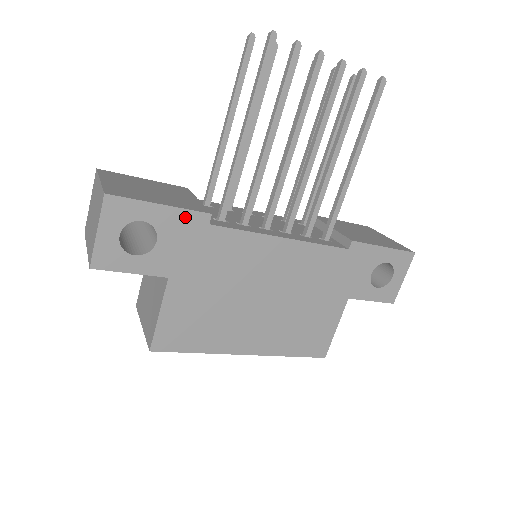
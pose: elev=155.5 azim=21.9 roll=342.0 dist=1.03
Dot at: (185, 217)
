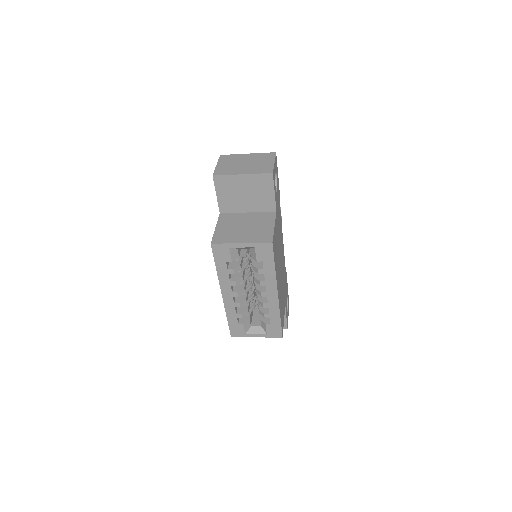
Dot at: (279, 192)
